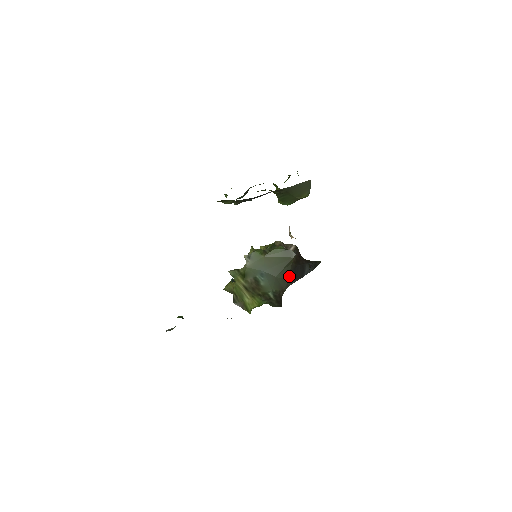
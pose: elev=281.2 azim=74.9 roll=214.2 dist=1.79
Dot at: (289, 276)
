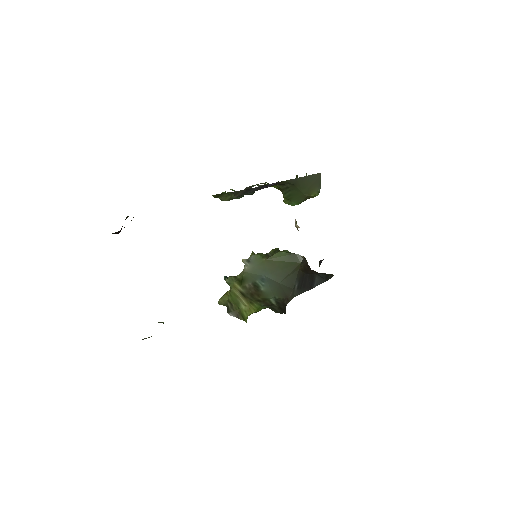
Dot at: (295, 284)
